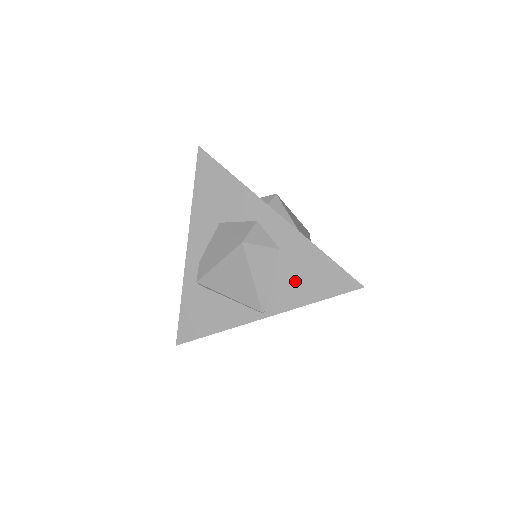
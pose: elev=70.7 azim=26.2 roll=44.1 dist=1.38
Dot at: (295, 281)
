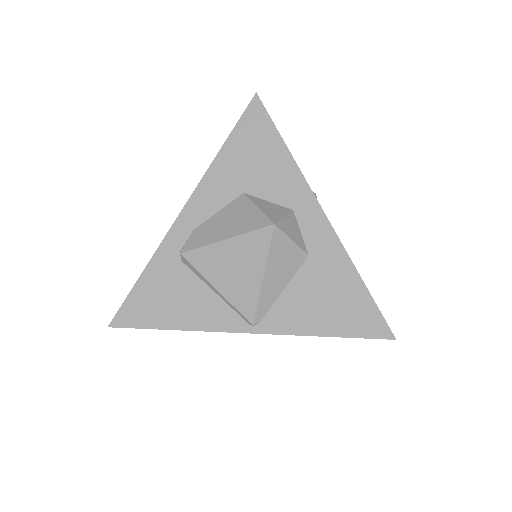
Dot at: (312, 301)
